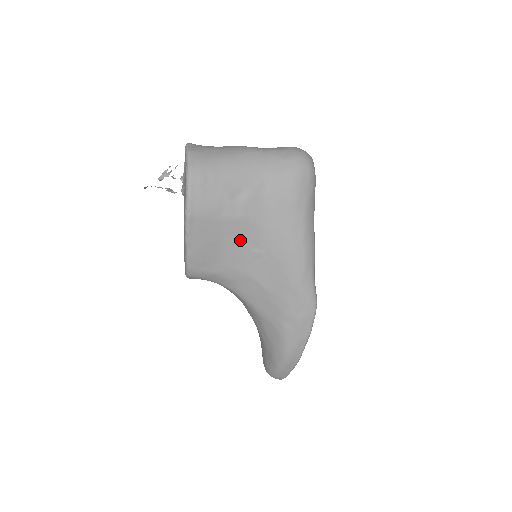
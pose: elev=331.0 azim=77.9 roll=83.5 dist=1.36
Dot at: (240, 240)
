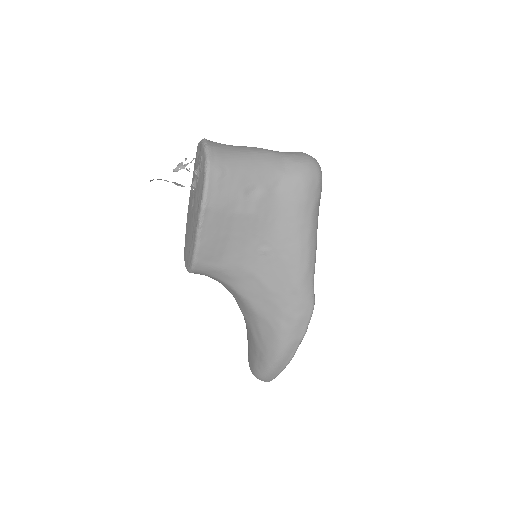
Dot at: (249, 237)
